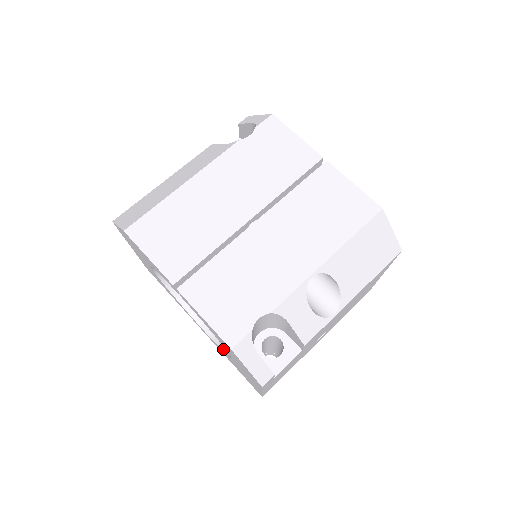
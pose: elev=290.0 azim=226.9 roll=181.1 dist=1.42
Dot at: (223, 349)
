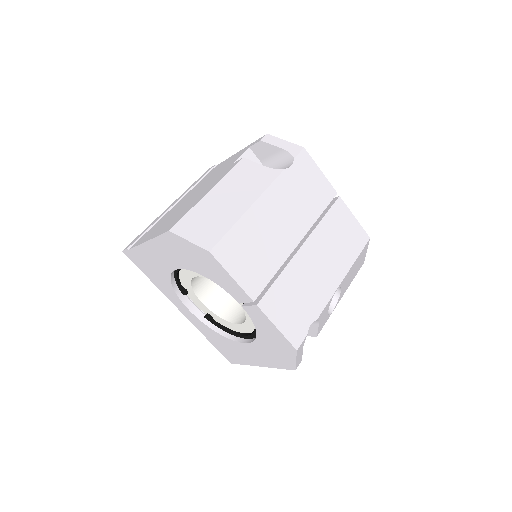
Dot at: (218, 332)
